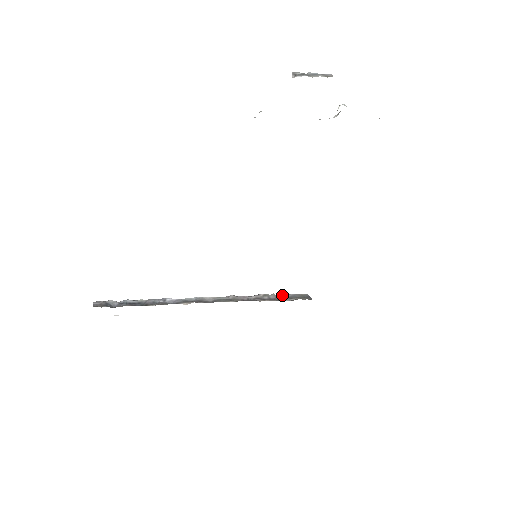
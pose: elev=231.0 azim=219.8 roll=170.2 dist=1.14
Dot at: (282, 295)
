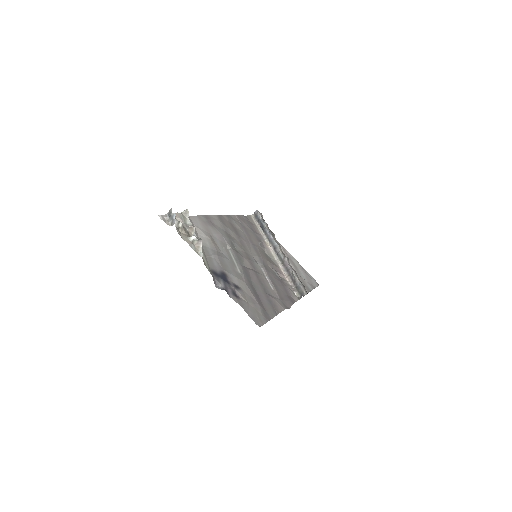
Dot at: (297, 281)
